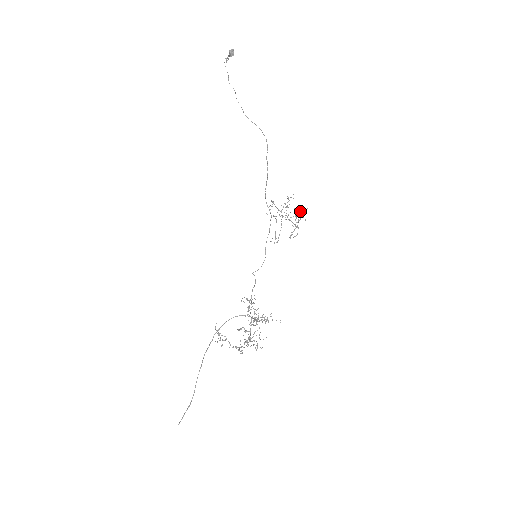
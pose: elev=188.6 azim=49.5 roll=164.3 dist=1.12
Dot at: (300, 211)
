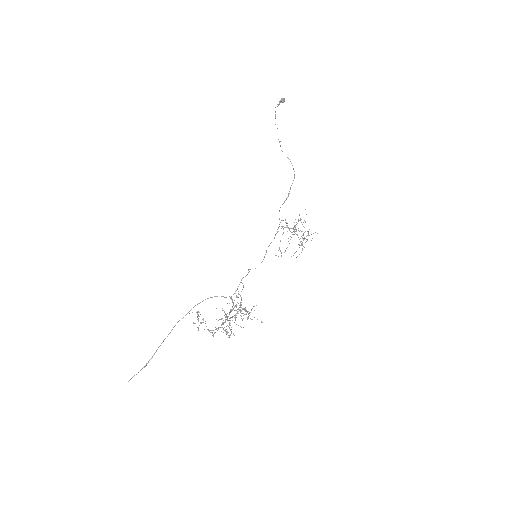
Dot at: (308, 231)
